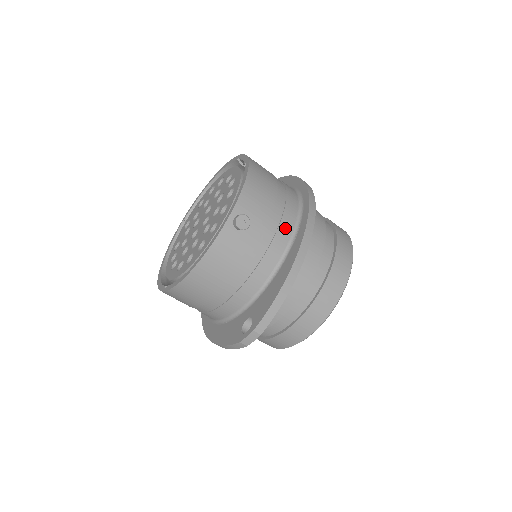
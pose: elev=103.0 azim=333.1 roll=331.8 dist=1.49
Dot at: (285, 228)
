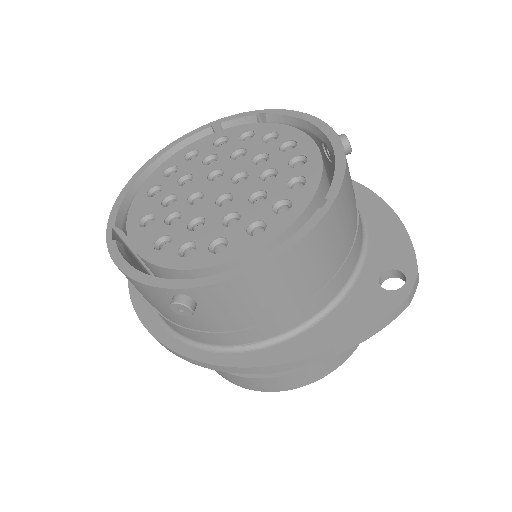
Dot at: occluded
